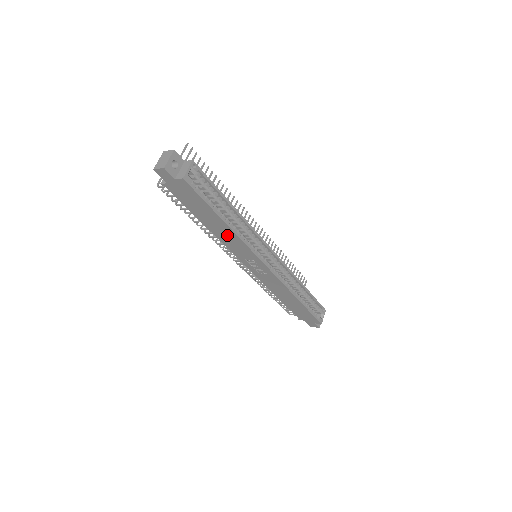
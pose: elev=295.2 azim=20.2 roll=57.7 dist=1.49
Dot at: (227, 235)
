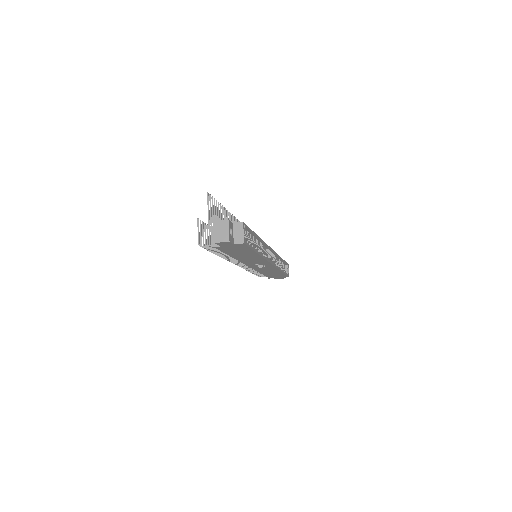
Dot at: (251, 258)
